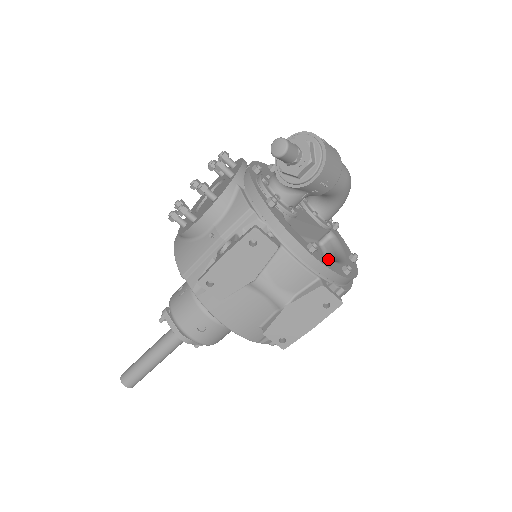
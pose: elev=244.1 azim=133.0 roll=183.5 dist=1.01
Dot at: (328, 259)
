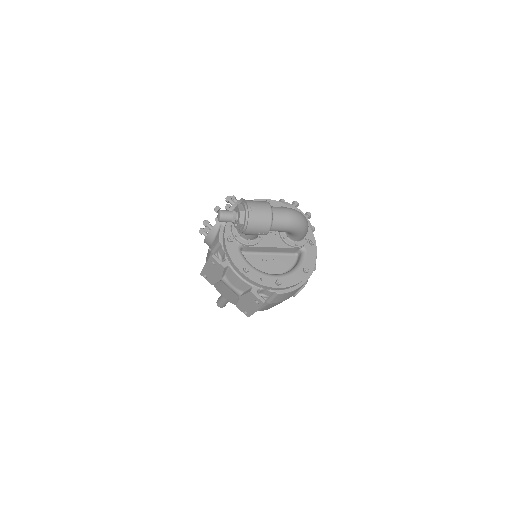
Dot at: (264, 275)
